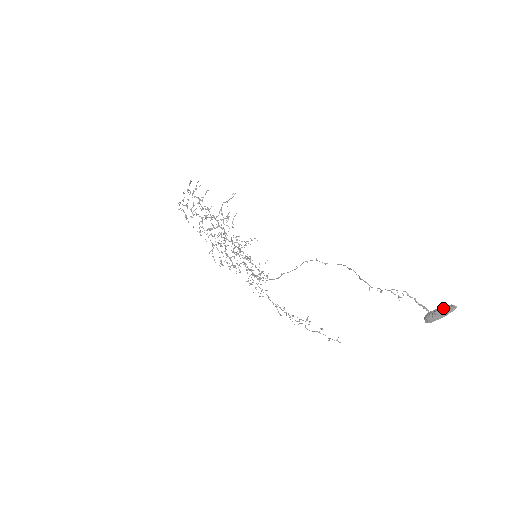
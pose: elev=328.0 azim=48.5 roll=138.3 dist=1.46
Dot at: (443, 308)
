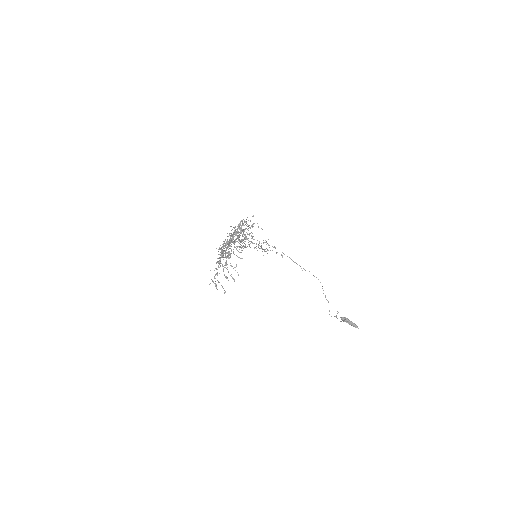
Dot at: (353, 325)
